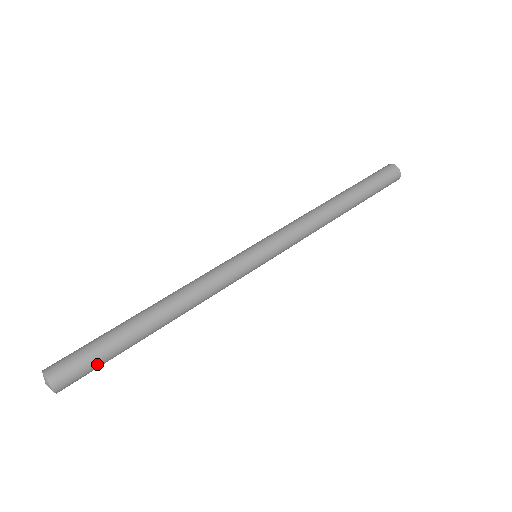
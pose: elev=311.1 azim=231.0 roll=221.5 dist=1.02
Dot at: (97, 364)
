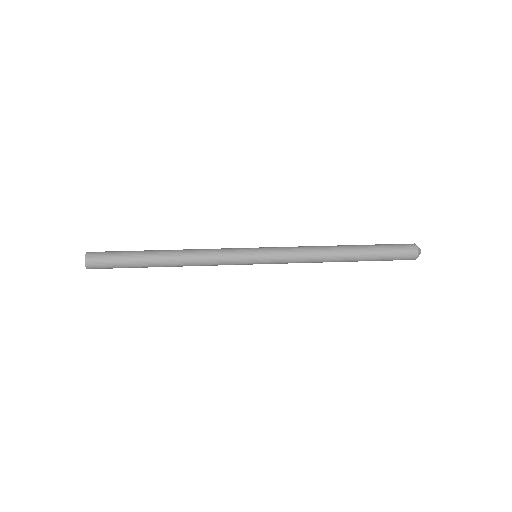
Dot at: (115, 259)
